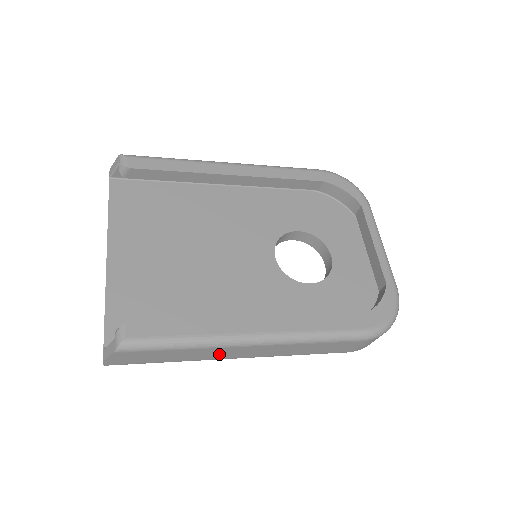
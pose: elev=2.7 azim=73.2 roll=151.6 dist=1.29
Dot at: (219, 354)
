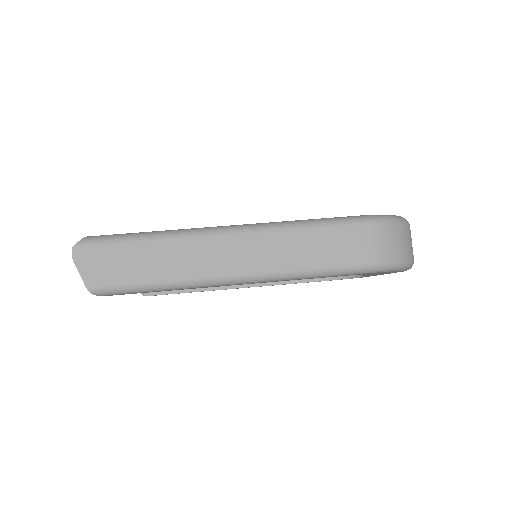
Dot at: occluded
